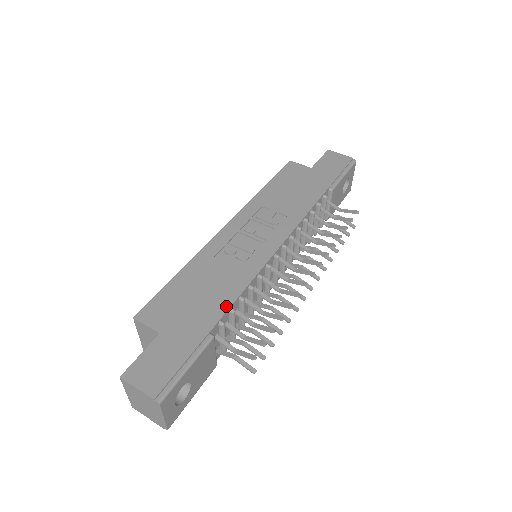
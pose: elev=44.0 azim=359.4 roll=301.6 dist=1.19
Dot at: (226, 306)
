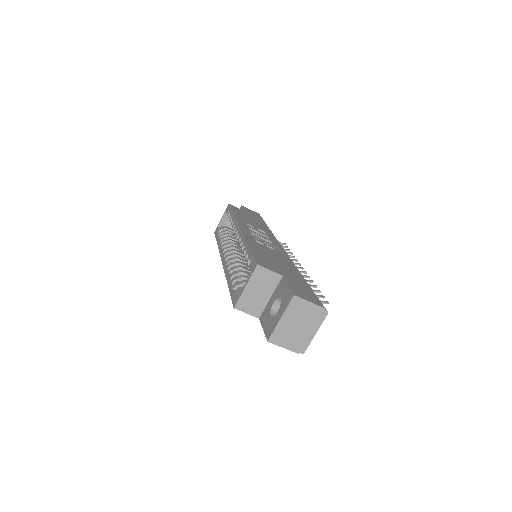
Dot at: (296, 269)
